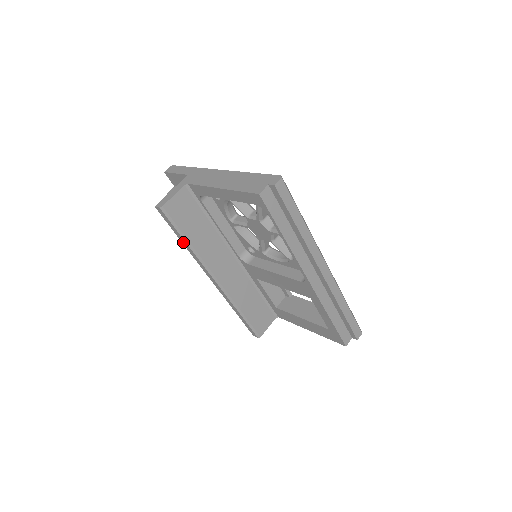
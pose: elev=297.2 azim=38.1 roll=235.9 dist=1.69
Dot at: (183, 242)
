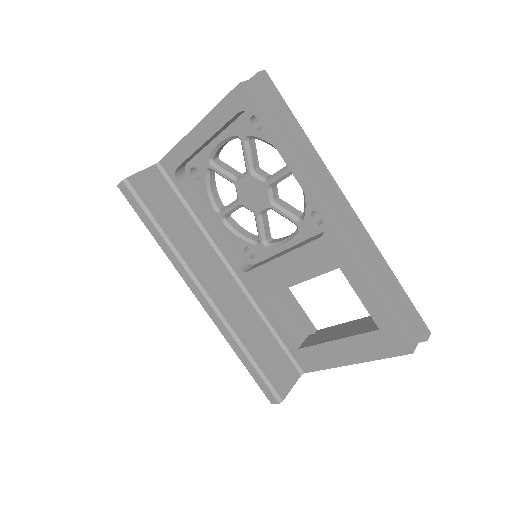
Dot at: (156, 236)
